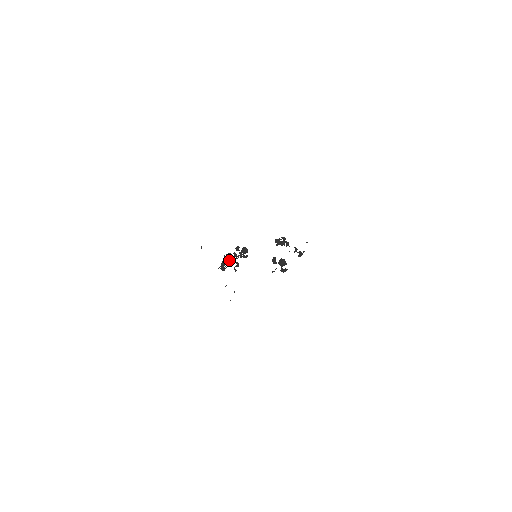
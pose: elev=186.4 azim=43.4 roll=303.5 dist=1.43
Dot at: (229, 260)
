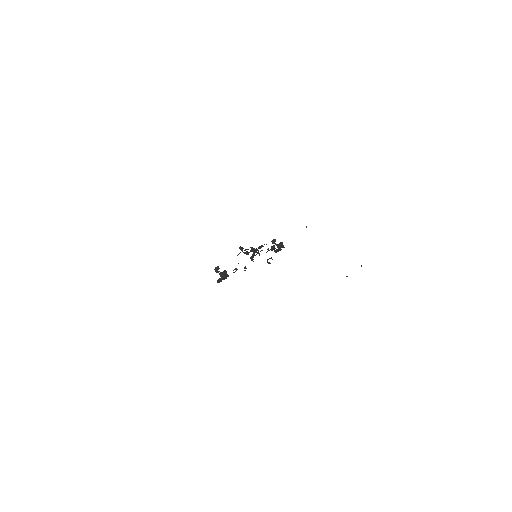
Dot at: (258, 252)
